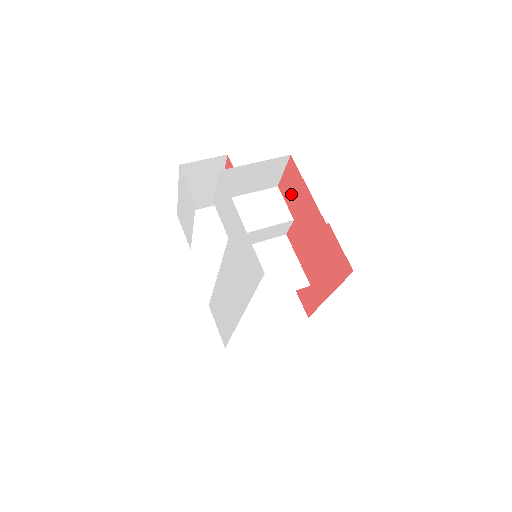
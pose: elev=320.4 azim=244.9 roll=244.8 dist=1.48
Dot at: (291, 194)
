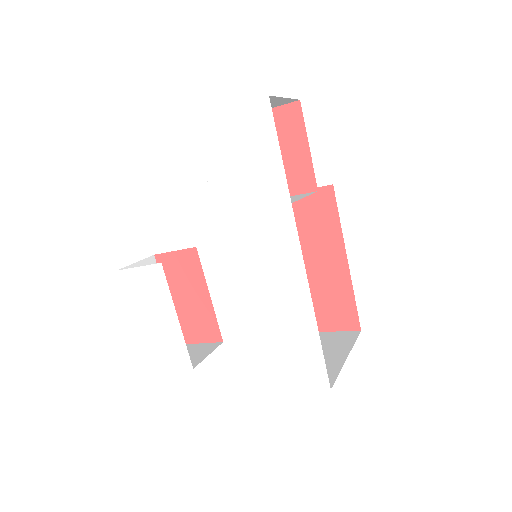
Dot at: occluded
